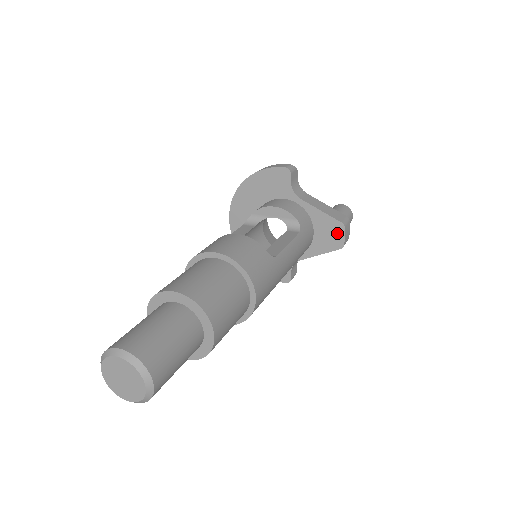
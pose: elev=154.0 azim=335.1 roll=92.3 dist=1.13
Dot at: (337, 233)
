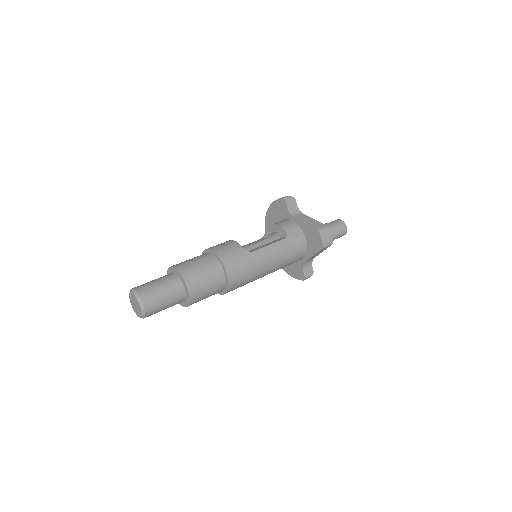
Dot at: (317, 238)
